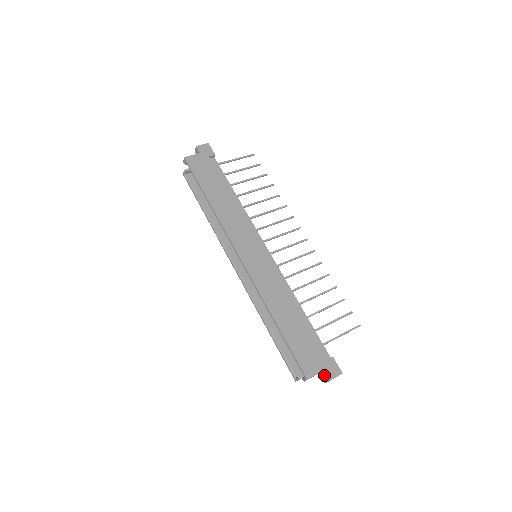
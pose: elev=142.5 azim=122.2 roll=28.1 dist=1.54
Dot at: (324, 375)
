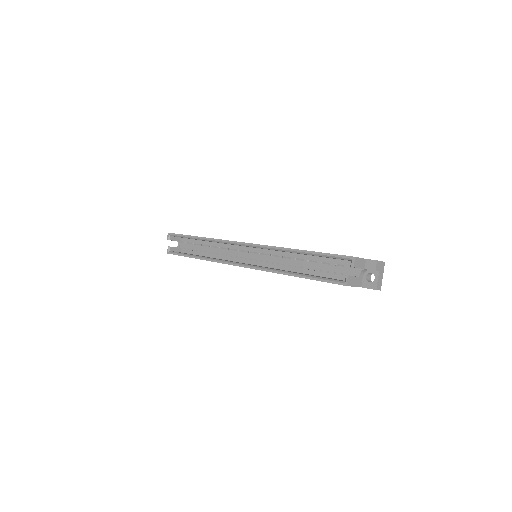
Dot at: (369, 264)
